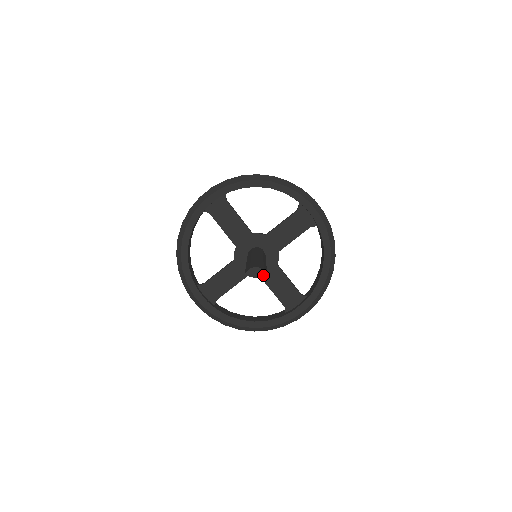
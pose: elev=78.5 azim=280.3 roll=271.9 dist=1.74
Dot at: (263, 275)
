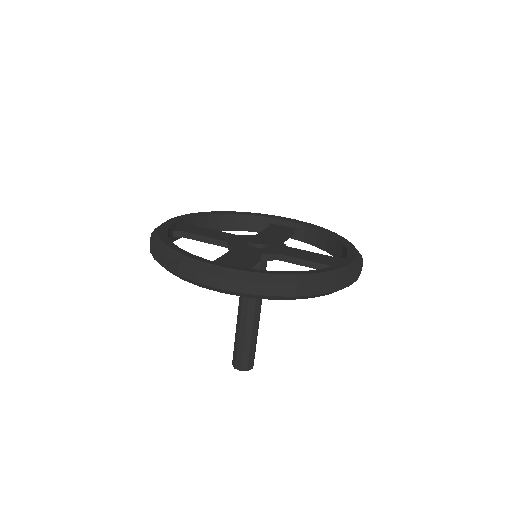
Dot at: occluded
